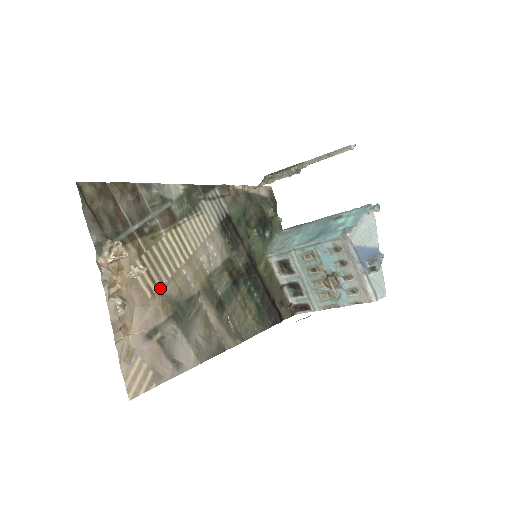
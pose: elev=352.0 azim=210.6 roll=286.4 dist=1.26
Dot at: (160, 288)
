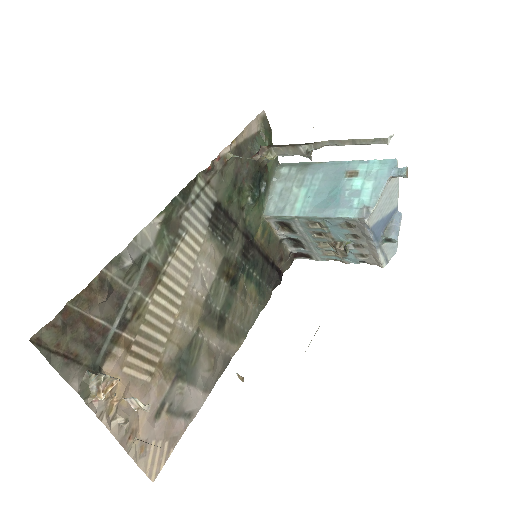
Dot at: (158, 362)
